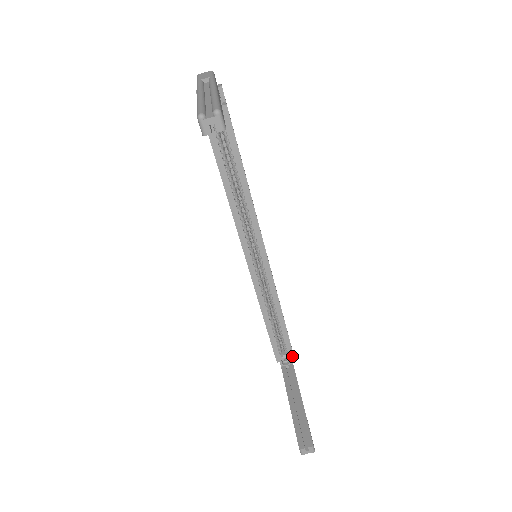
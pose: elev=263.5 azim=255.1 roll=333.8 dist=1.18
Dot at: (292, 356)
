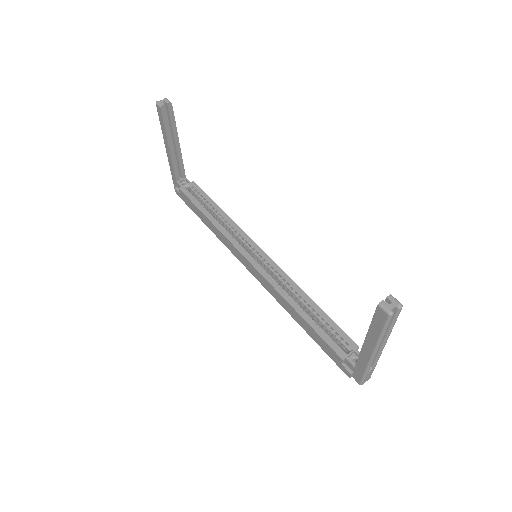
Dot at: (357, 348)
